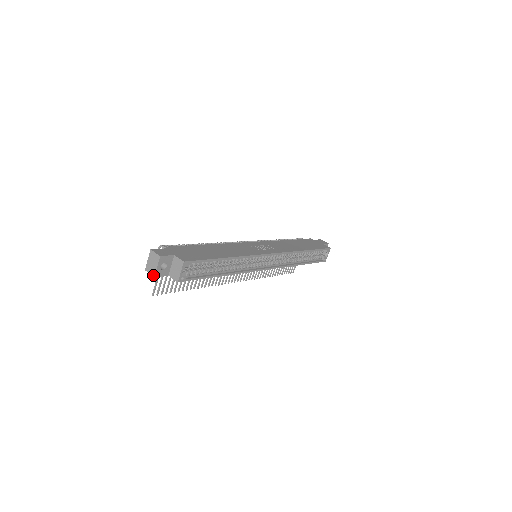
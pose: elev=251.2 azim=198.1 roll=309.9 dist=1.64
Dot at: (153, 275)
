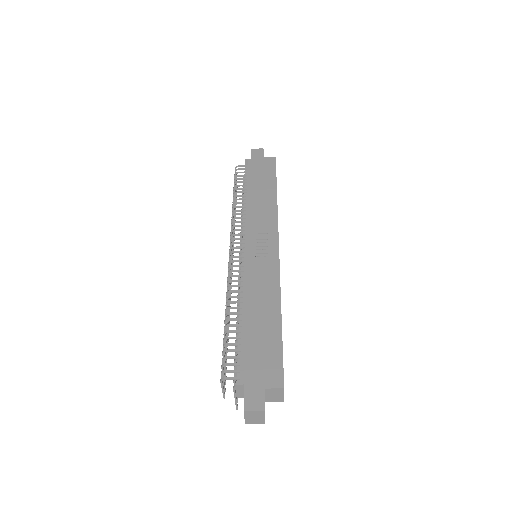
Dot at: occluded
